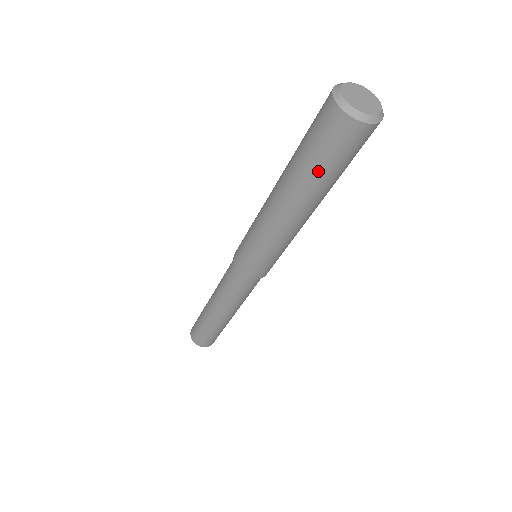
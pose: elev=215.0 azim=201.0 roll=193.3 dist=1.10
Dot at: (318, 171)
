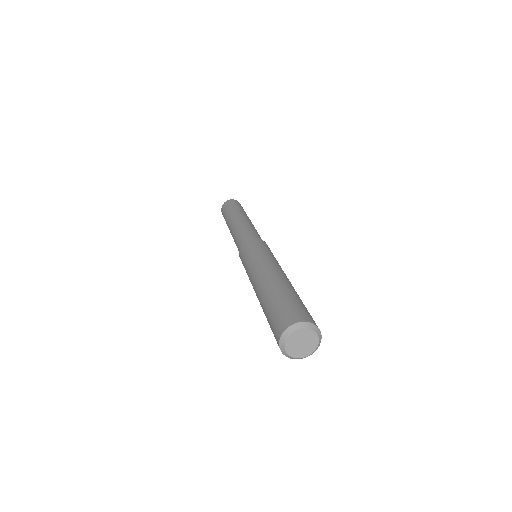
Dot at: occluded
